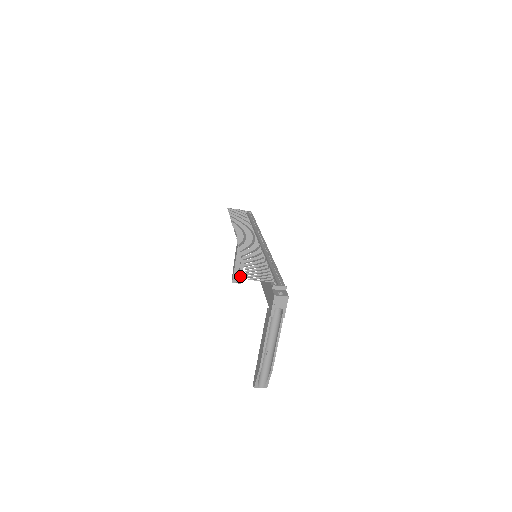
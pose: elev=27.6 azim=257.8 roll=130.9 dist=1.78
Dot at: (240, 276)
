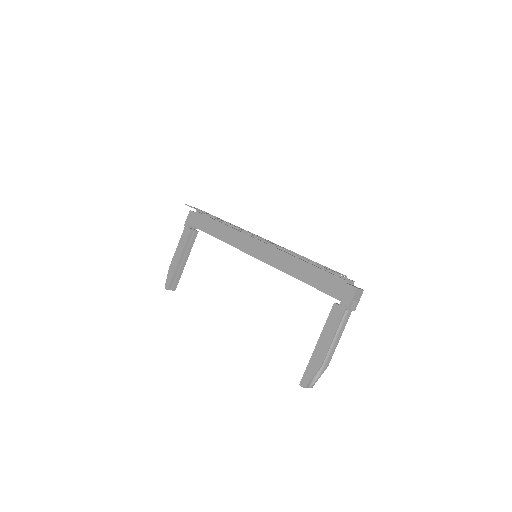
Dot at: (177, 282)
